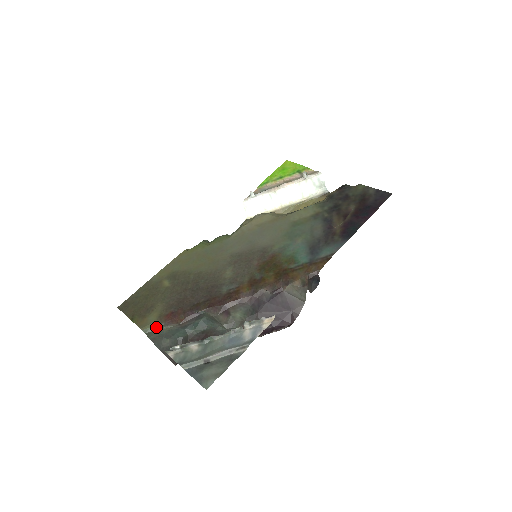
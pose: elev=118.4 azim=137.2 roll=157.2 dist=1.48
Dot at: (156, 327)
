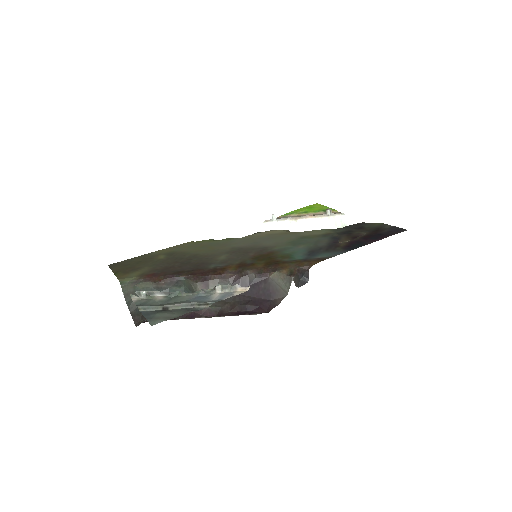
Dot at: (133, 281)
